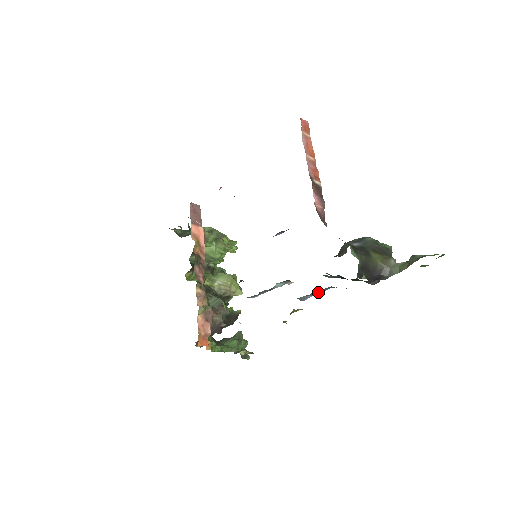
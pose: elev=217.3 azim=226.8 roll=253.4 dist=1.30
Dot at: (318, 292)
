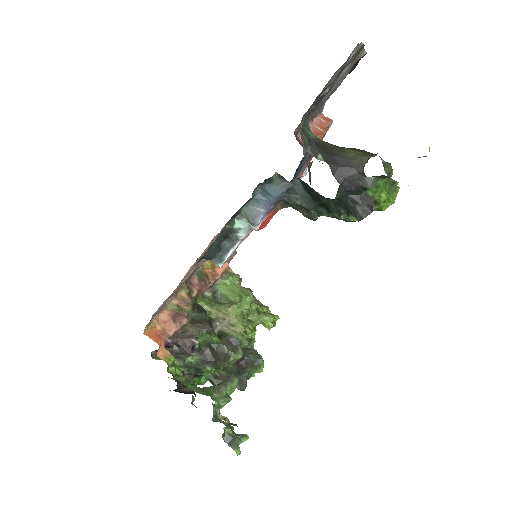
Dot at: (268, 198)
